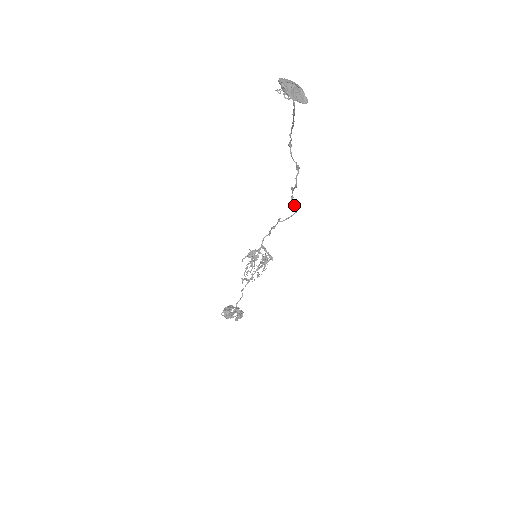
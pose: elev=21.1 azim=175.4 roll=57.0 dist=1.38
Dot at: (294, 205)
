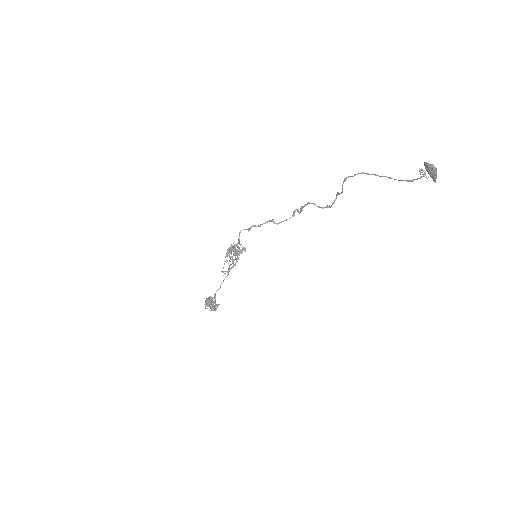
Dot at: (299, 213)
